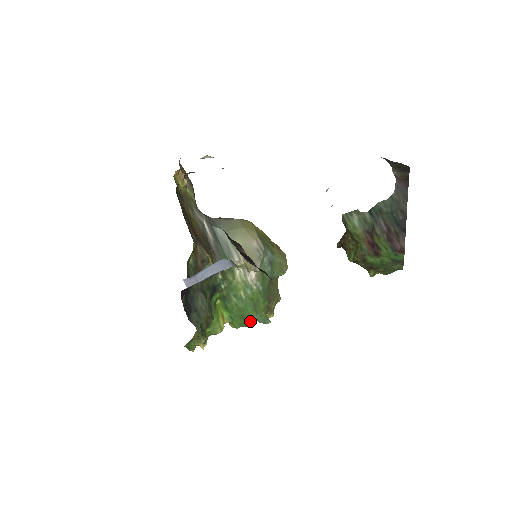
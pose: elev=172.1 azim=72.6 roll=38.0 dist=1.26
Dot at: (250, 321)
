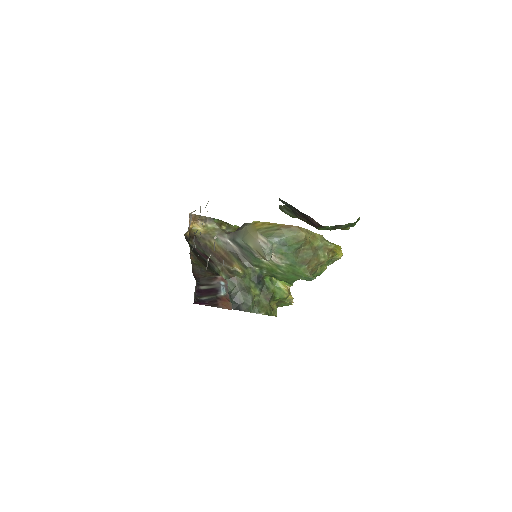
Dot at: (313, 275)
